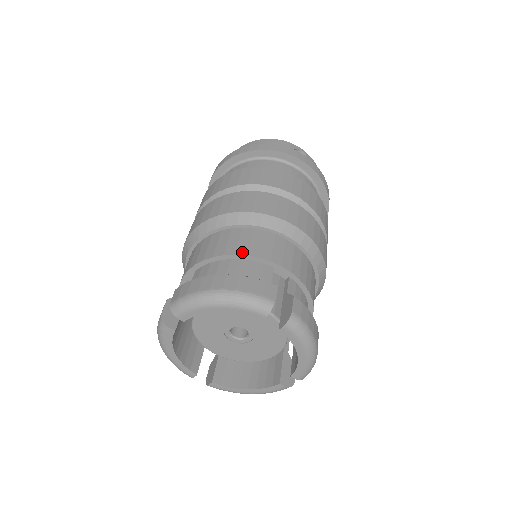
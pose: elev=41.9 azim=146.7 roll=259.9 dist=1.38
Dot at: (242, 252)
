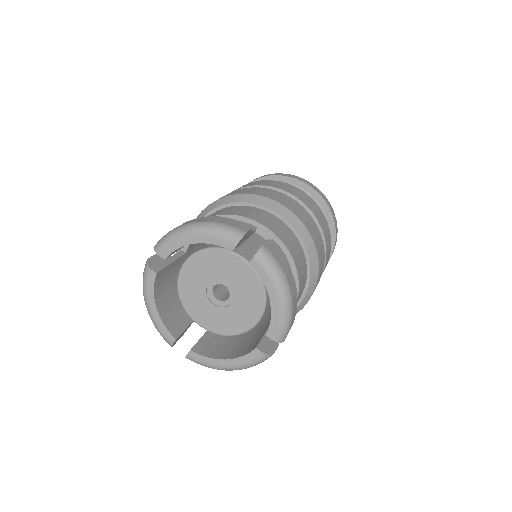
Dot at: (229, 213)
